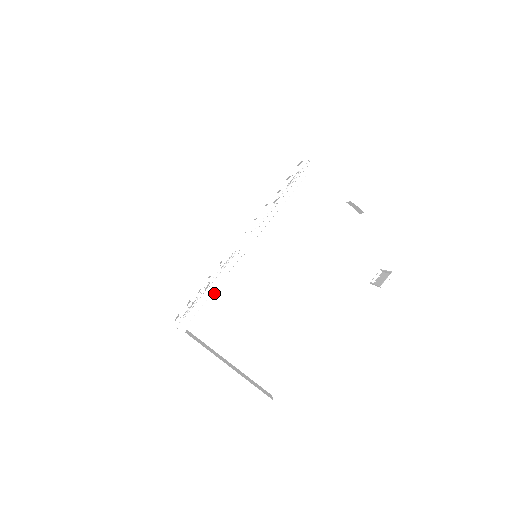
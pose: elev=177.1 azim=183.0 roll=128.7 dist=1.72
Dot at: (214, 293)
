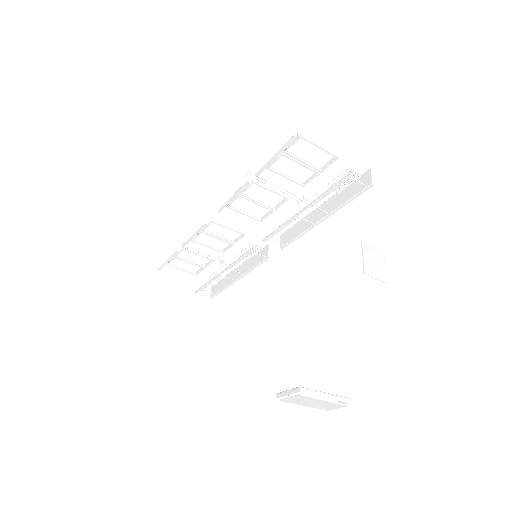
Dot at: occluded
